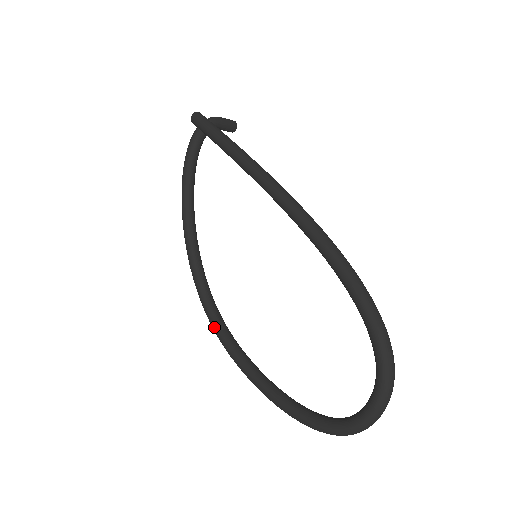
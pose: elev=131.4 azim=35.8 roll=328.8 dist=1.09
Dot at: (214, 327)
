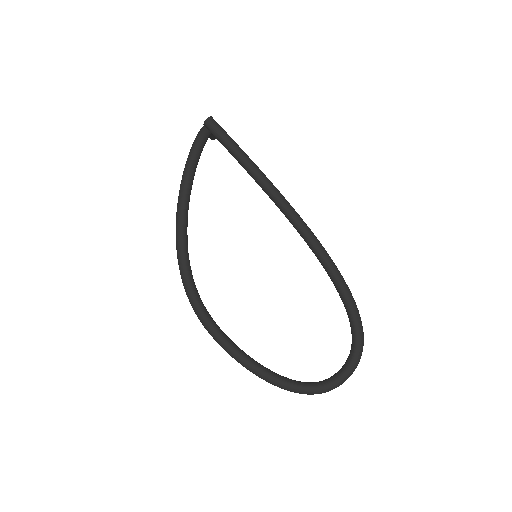
Dot at: (199, 310)
